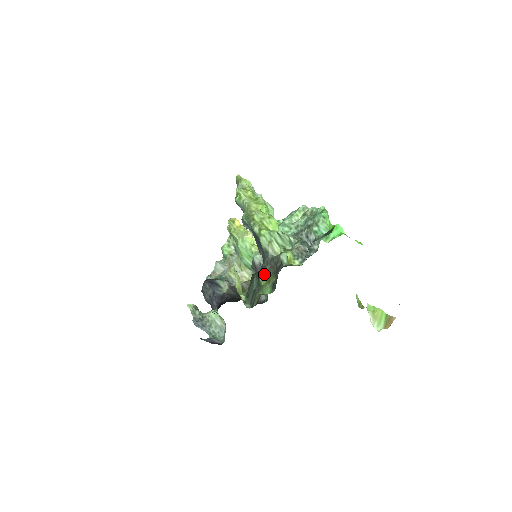
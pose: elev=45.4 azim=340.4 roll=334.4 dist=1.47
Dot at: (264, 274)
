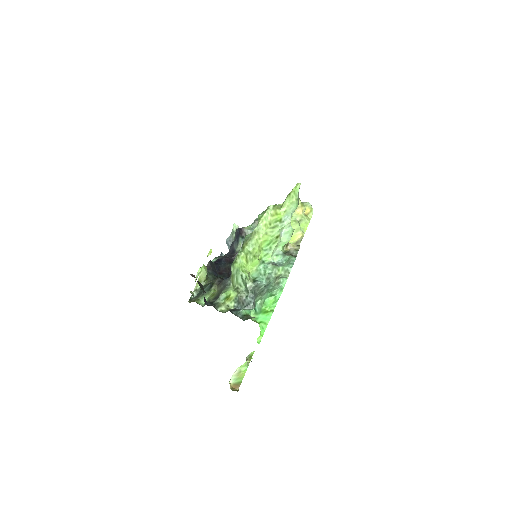
Dot at: (218, 287)
